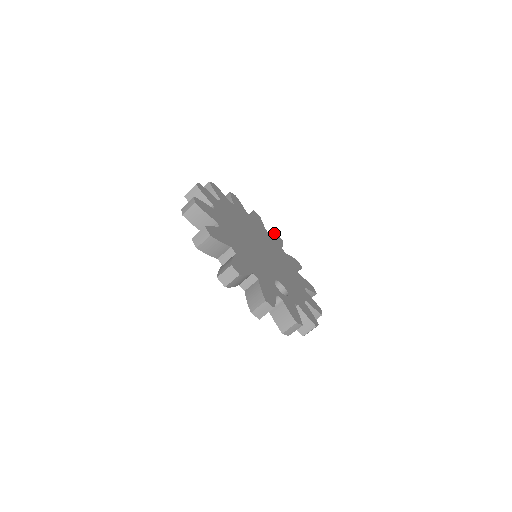
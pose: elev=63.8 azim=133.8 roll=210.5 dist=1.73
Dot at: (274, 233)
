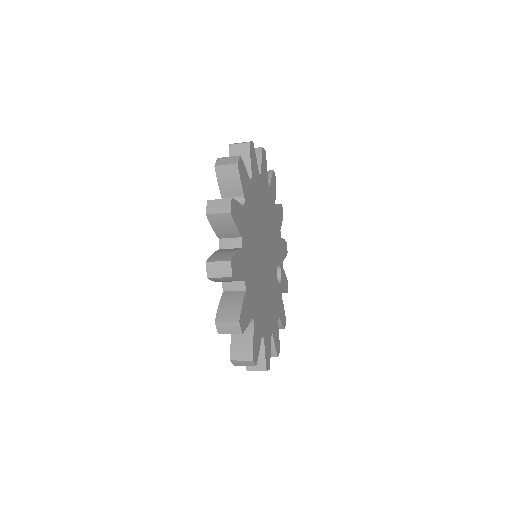
Dot at: (250, 153)
